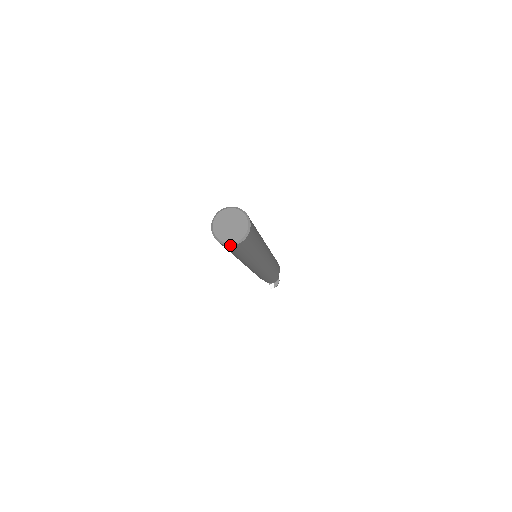
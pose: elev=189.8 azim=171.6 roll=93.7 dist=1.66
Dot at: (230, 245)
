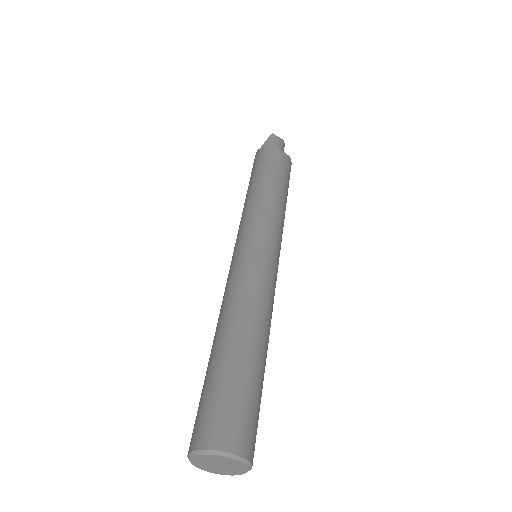
Dot at: (207, 469)
